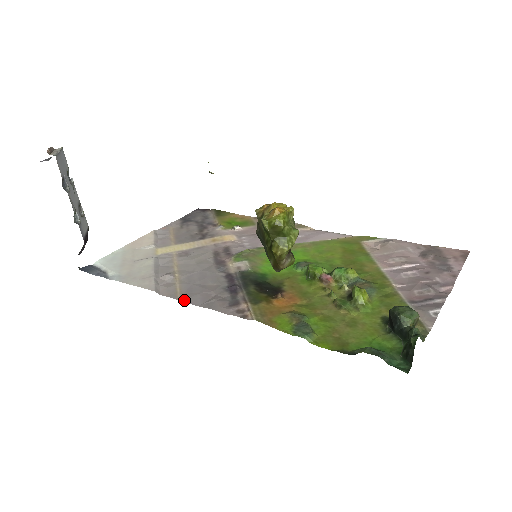
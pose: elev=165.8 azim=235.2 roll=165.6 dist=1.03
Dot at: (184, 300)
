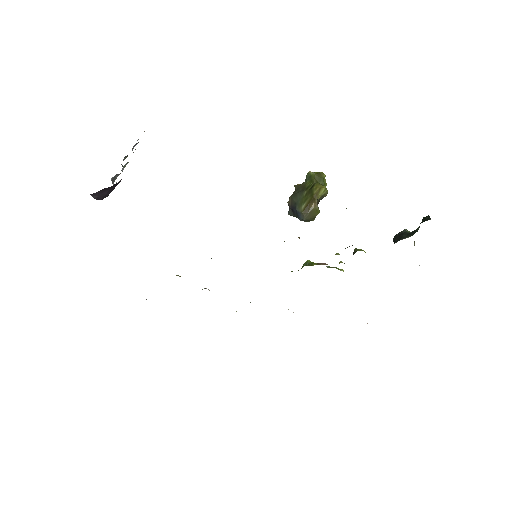
Dot at: occluded
